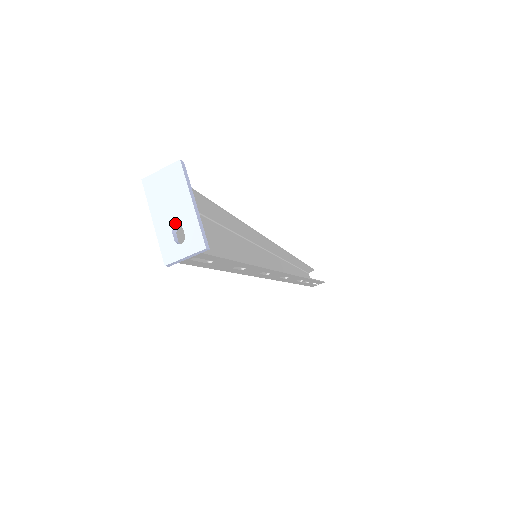
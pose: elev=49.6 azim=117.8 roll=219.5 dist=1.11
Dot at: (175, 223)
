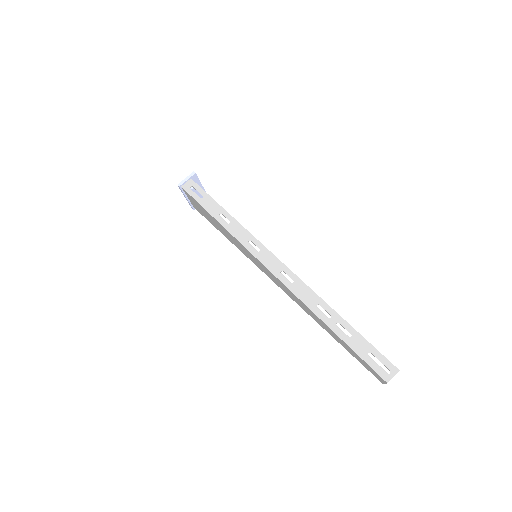
Dot at: (191, 188)
